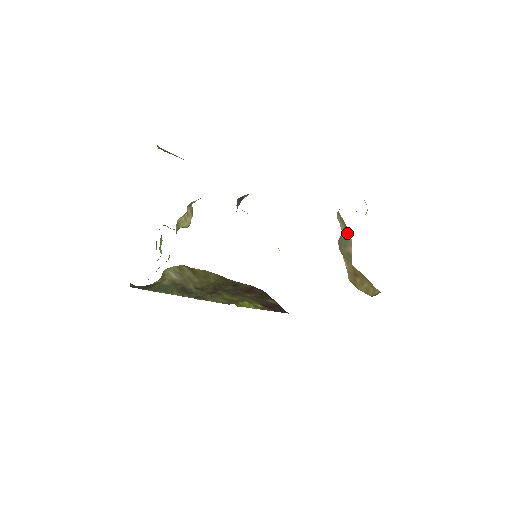
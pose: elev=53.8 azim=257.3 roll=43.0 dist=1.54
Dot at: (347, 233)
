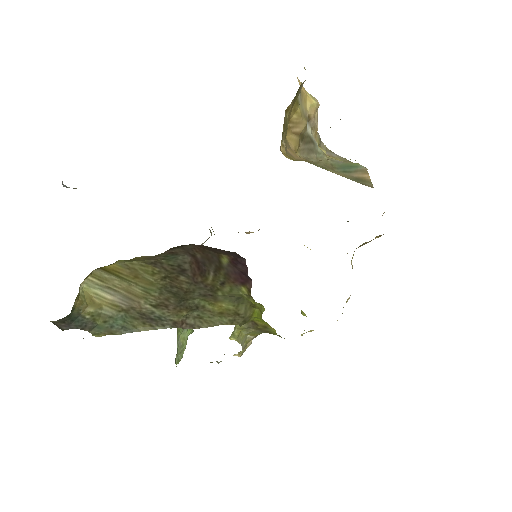
Dot at: (349, 162)
